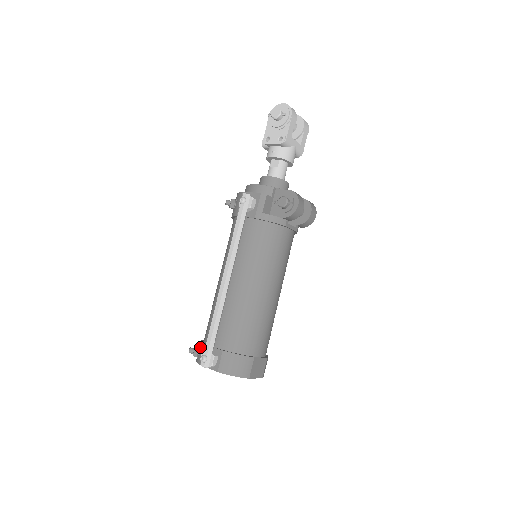
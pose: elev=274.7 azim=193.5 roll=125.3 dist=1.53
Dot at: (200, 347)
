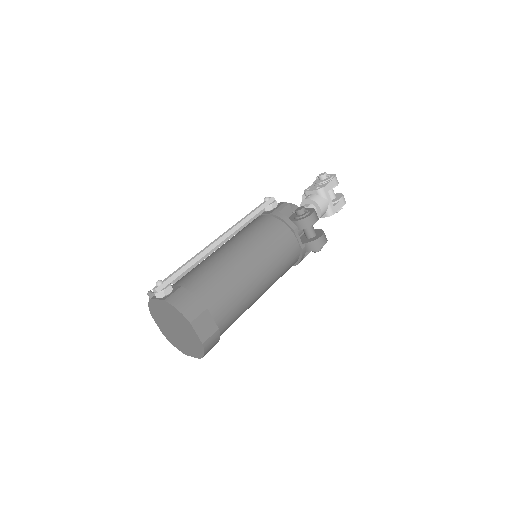
Dot at: occluded
